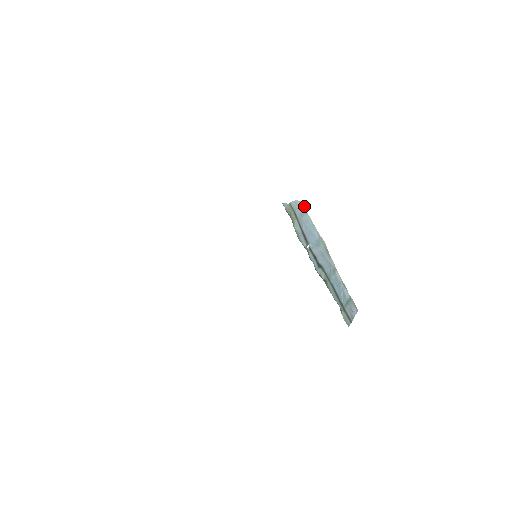
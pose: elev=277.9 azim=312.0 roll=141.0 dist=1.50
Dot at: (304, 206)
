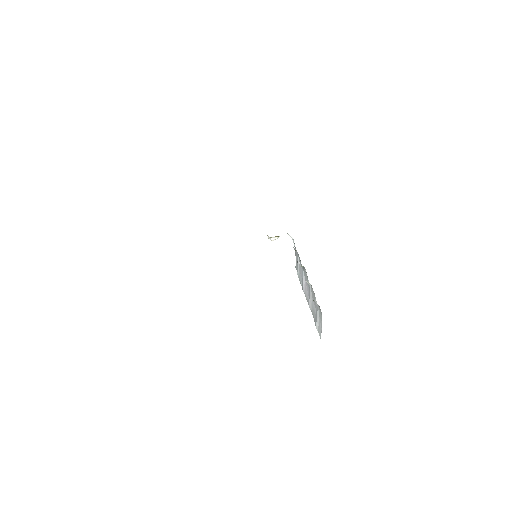
Dot at: occluded
